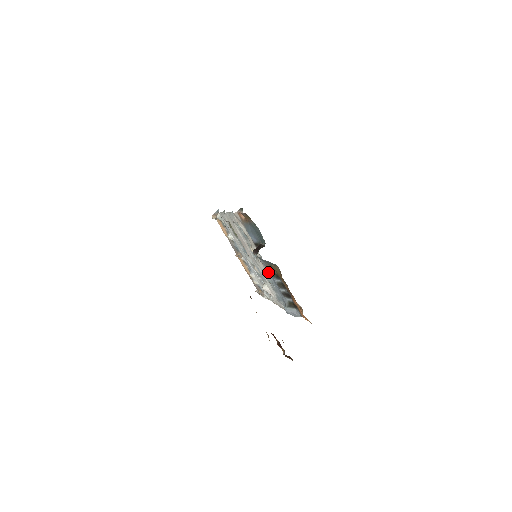
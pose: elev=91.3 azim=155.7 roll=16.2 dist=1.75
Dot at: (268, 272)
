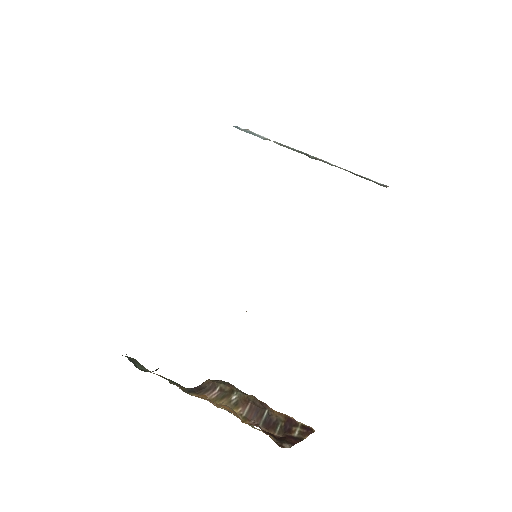
Dot at: occluded
